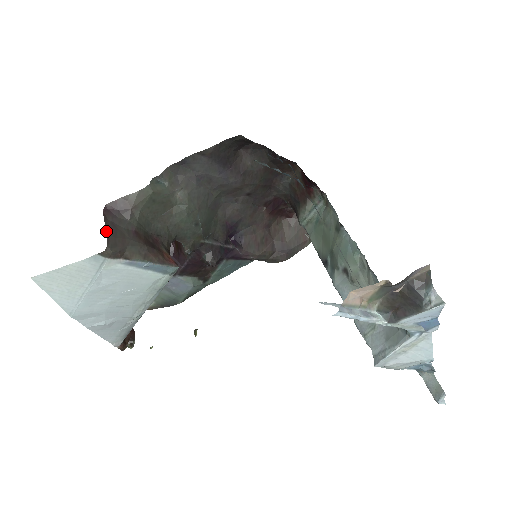
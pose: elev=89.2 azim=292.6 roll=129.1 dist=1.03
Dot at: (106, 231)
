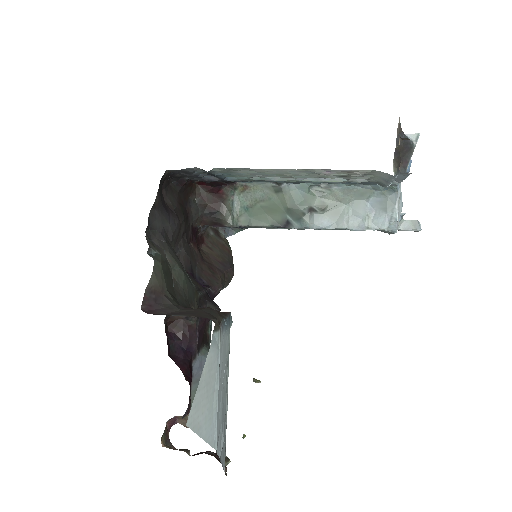
Dot at: occluded
